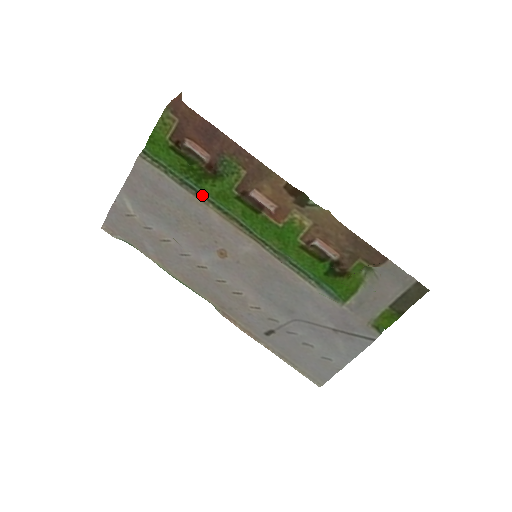
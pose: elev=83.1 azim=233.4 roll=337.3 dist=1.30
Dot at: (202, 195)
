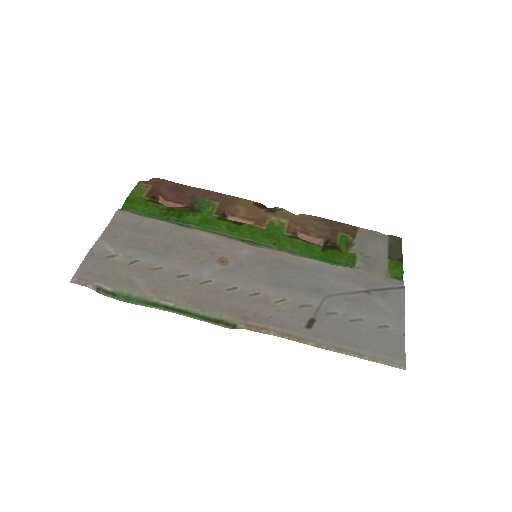
Dot at: (186, 226)
